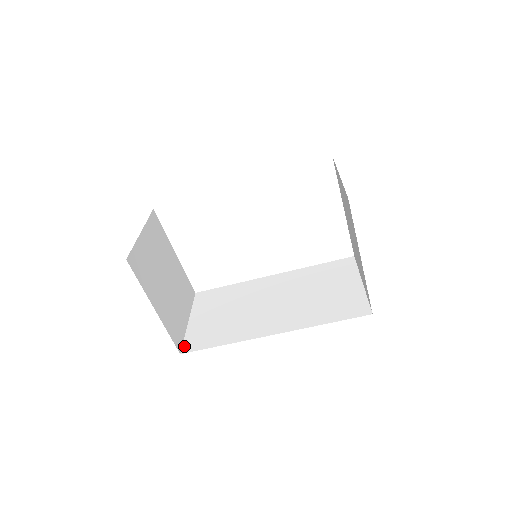
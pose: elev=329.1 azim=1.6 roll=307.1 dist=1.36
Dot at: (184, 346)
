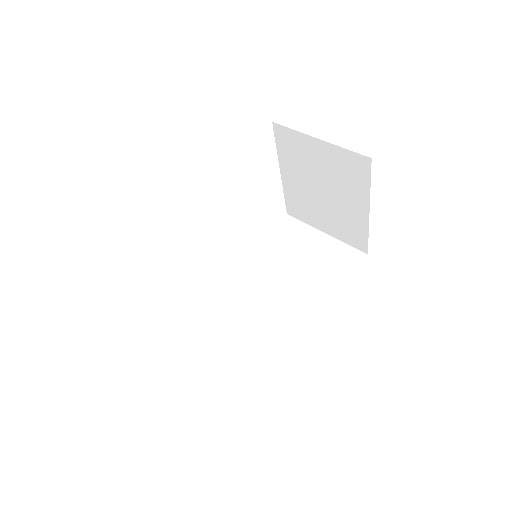
Dot at: (231, 392)
